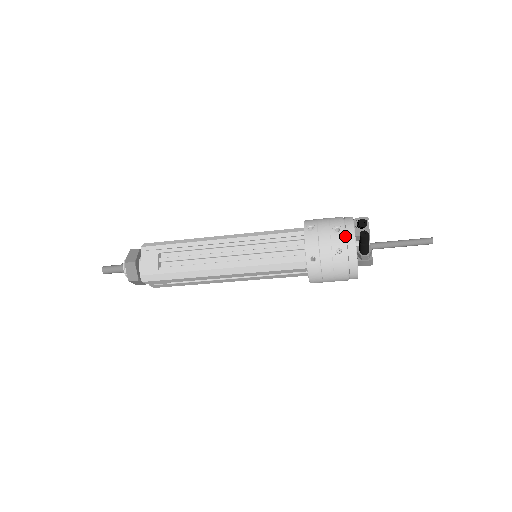
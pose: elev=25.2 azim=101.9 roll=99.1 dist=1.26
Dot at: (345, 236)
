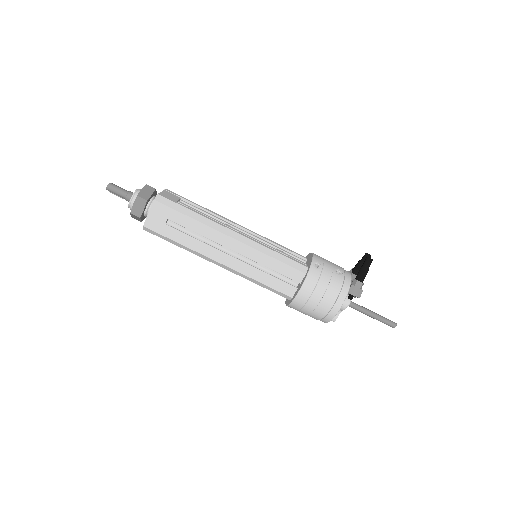
Dot at: (343, 270)
